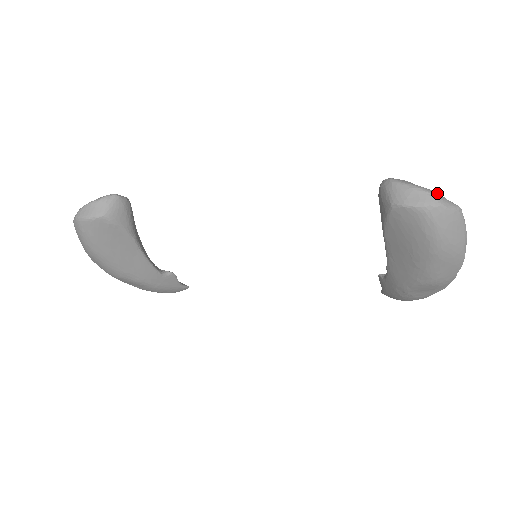
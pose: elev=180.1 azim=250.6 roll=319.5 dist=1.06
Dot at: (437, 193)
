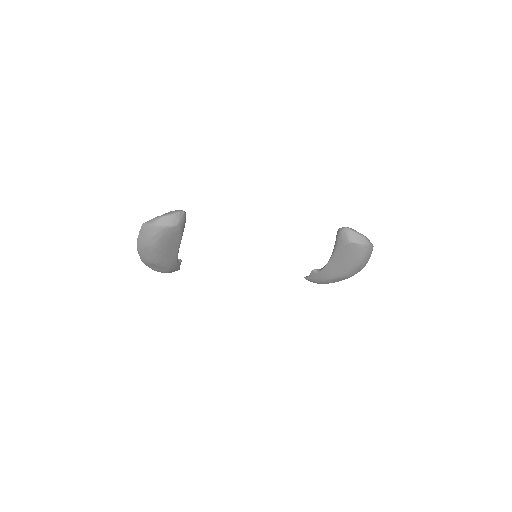
Dot at: (367, 238)
